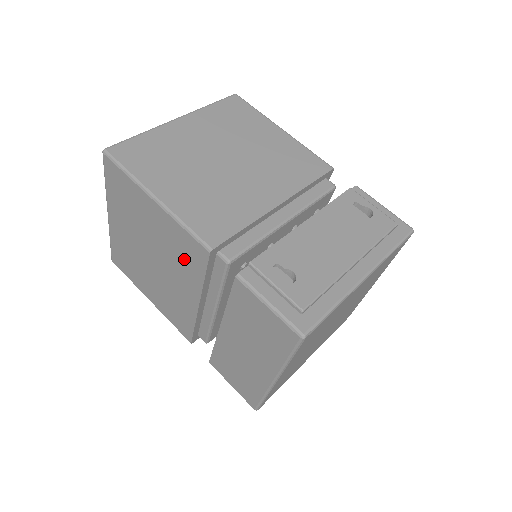
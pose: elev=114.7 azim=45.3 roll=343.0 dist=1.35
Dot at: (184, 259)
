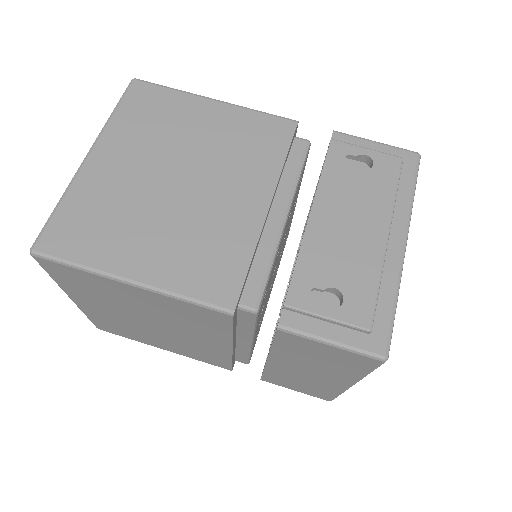
Dot at: (197, 322)
